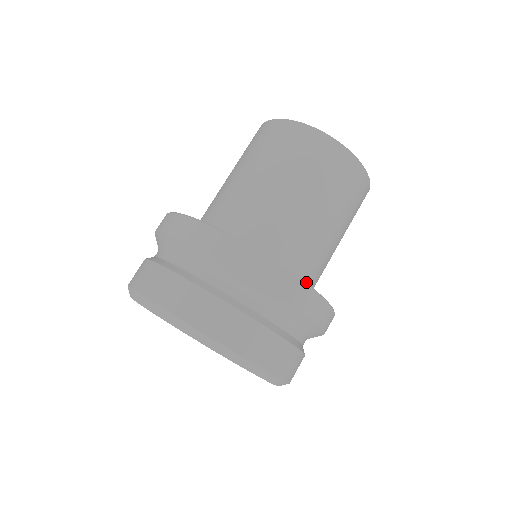
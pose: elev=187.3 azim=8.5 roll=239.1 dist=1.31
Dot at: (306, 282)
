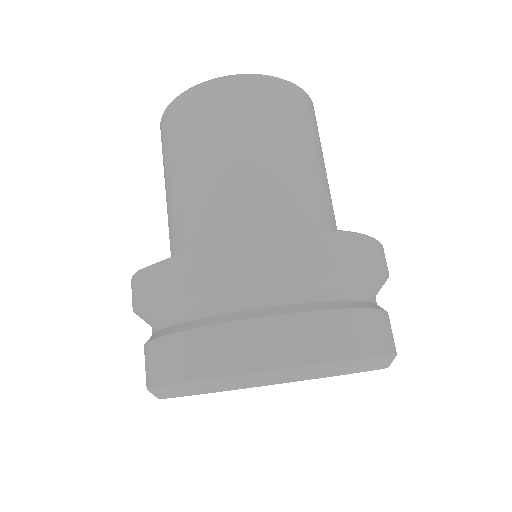
Dot at: occluded
